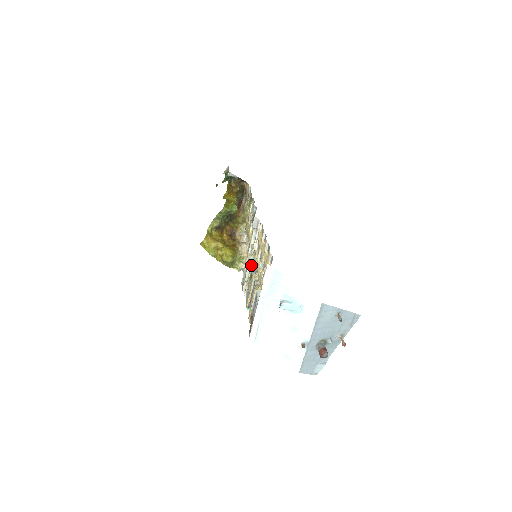
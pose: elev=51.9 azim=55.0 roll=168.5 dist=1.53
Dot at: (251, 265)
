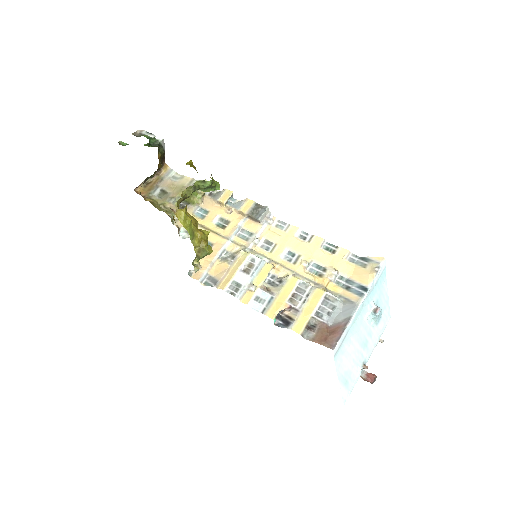
Dot at: (271, 264)
